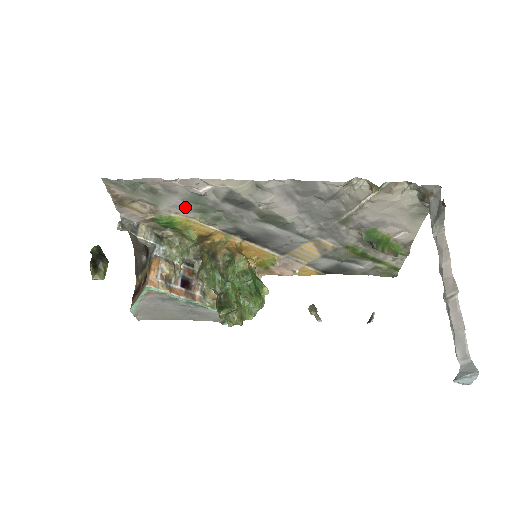
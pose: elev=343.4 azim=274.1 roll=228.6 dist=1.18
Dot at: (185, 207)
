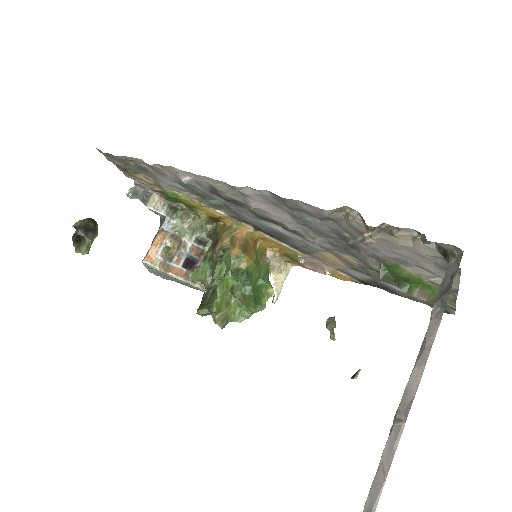
Dot at: (182, 189)
